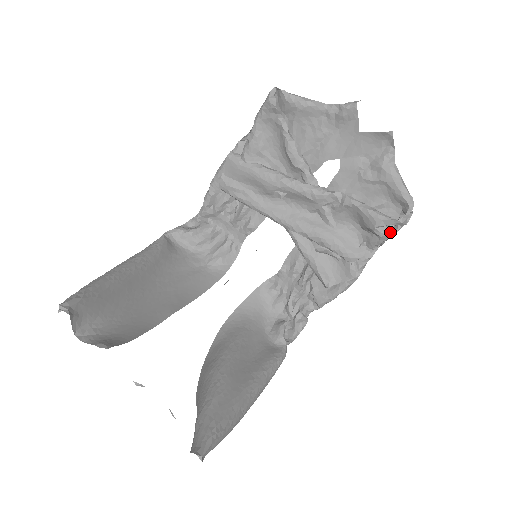
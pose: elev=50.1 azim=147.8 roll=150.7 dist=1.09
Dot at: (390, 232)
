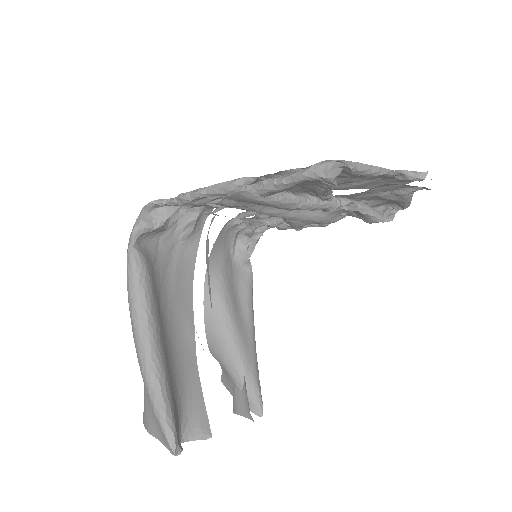
Dot at: occluded
